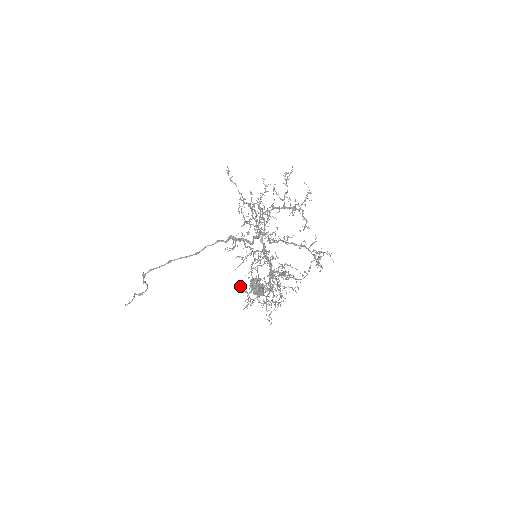
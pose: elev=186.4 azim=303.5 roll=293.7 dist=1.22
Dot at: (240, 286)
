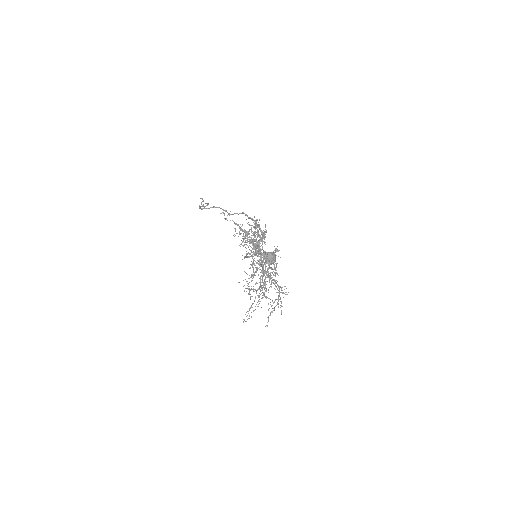
Dot at: (244, 271)
